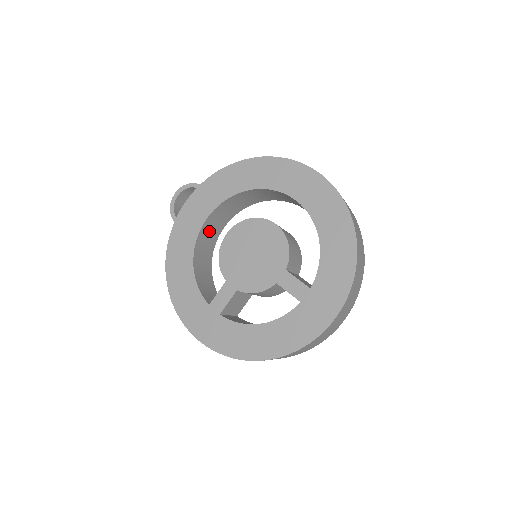
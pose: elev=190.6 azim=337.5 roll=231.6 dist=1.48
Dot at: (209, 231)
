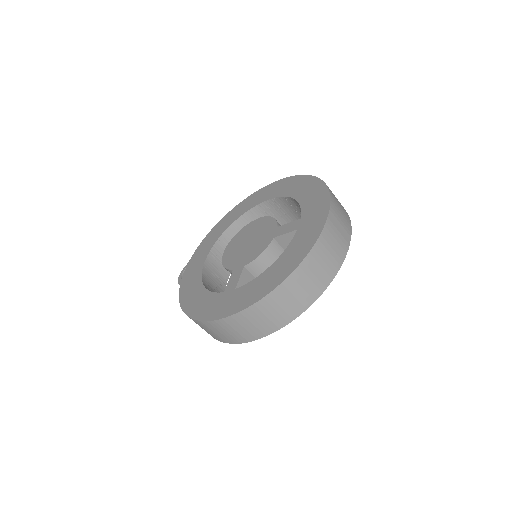
Dot at: (213, 273)
